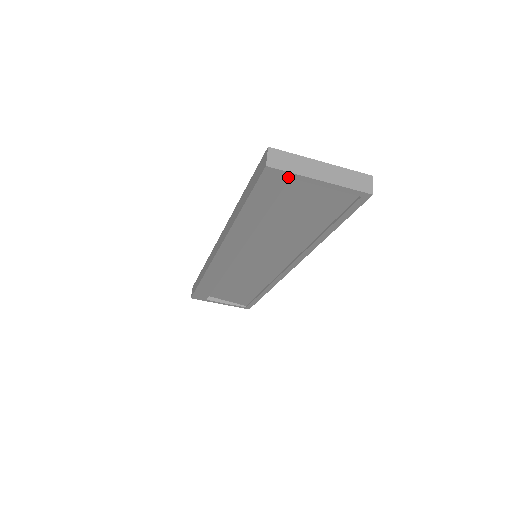
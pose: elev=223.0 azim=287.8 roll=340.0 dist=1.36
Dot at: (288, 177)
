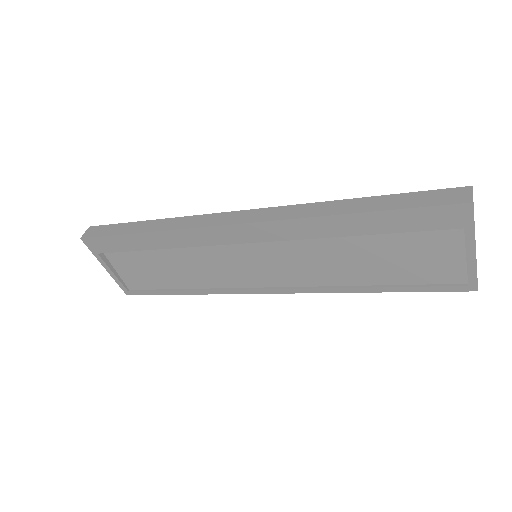
Dot at: (464, 226)
